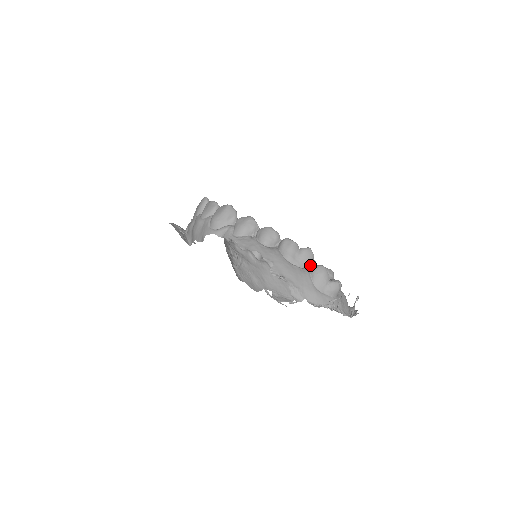
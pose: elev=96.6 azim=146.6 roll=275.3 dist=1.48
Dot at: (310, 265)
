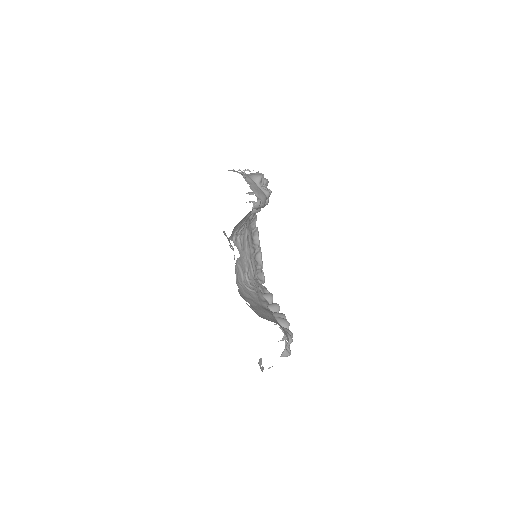
Dot at: occluded
